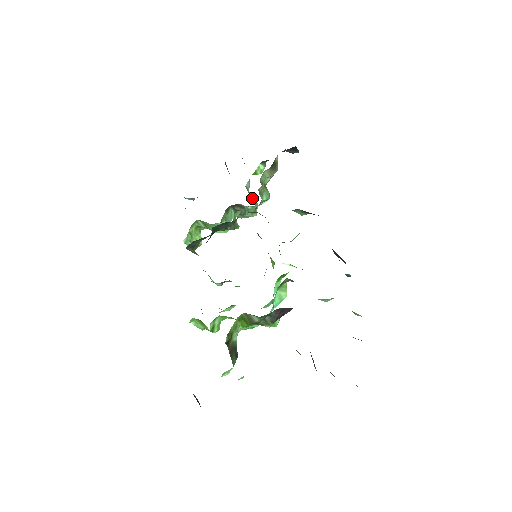
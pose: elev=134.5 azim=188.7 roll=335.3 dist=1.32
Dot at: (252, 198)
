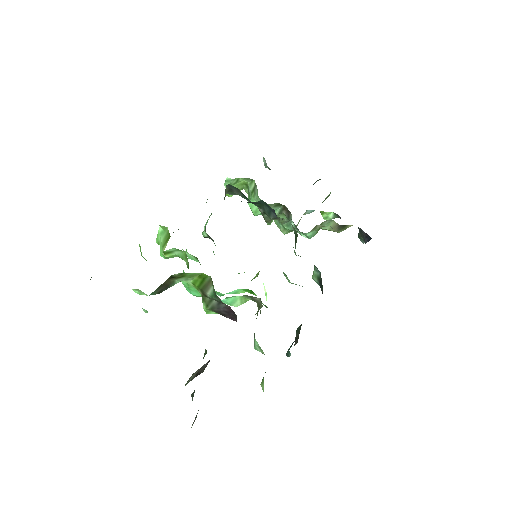
Dot at: occluded
